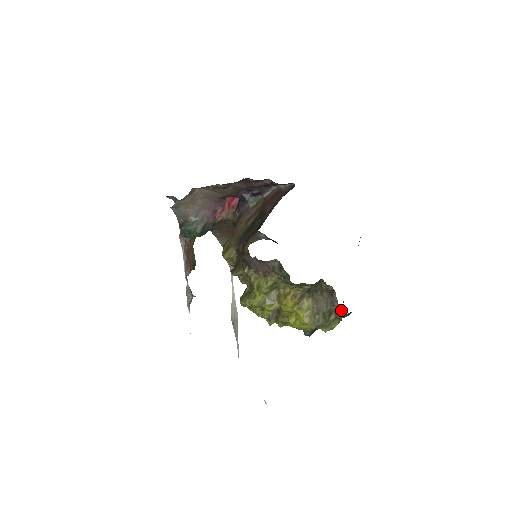
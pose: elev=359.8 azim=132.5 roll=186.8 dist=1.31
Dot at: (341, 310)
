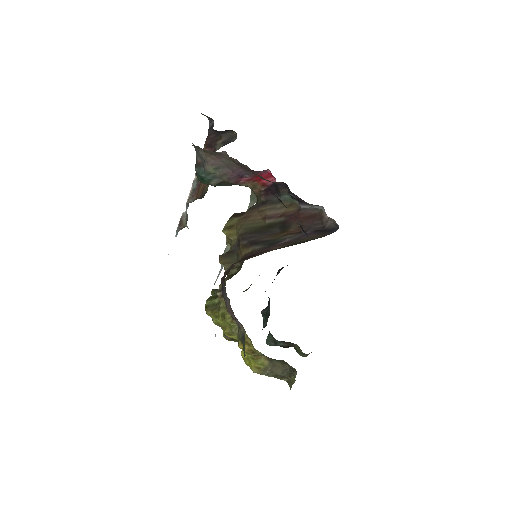
Dot at: occluded
